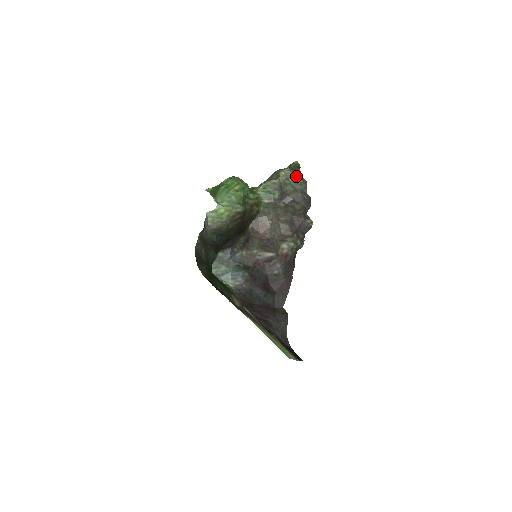
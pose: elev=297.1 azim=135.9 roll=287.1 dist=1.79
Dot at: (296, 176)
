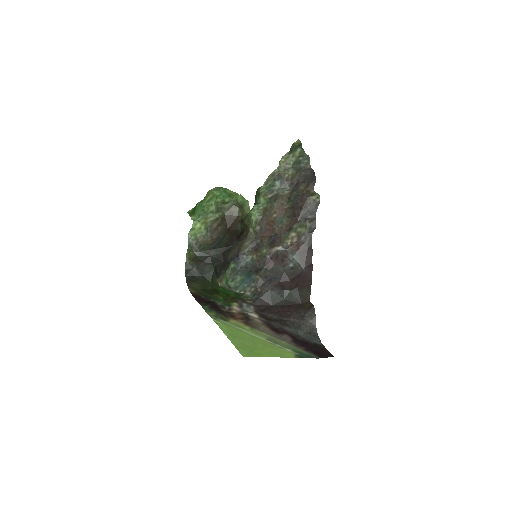
Dot at: (296, 156)
